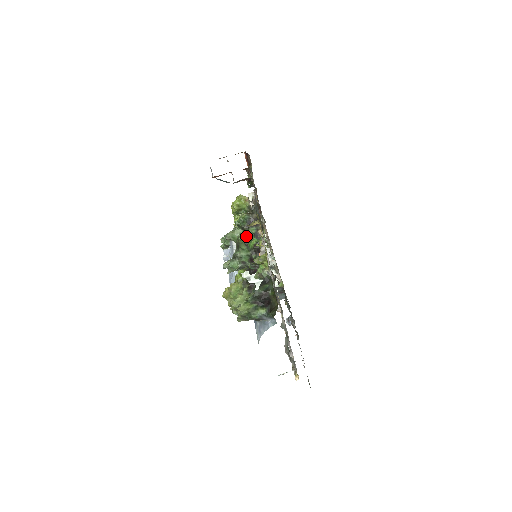
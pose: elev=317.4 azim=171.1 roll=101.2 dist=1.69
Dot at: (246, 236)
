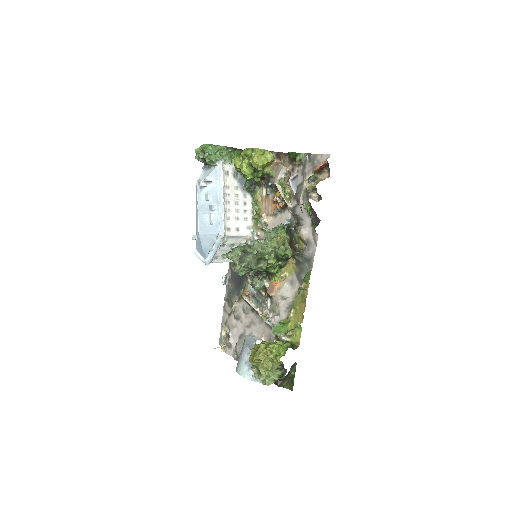
Dot at: (275, 265)
